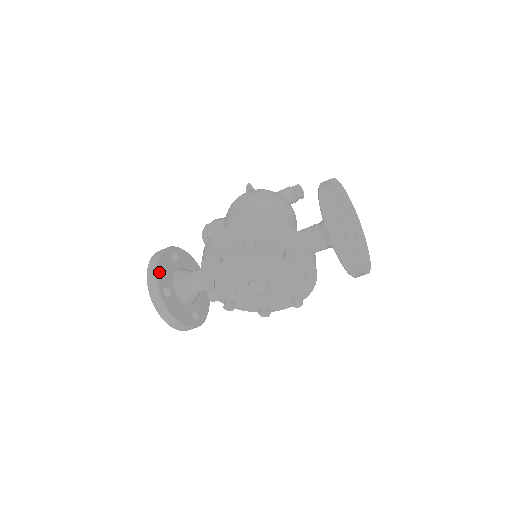
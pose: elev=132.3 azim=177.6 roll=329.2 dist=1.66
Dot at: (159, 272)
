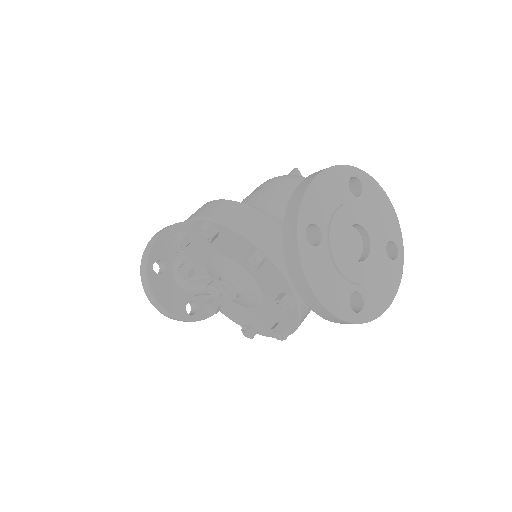
Dot at: (159, 243)
